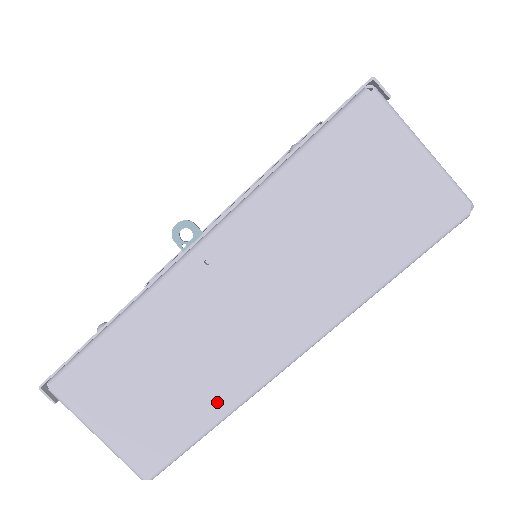
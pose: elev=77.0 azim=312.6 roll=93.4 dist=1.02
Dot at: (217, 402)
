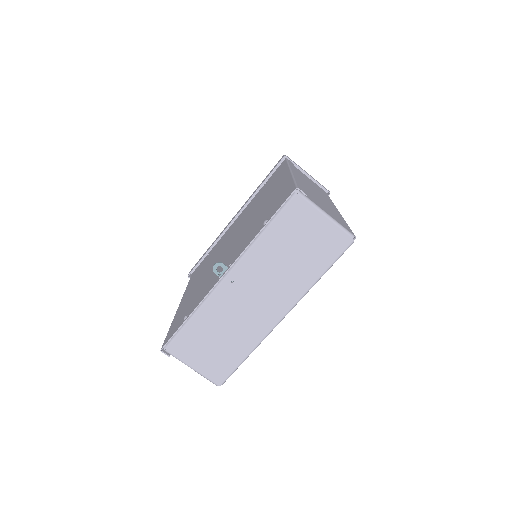
Dot at: (248, 345)
